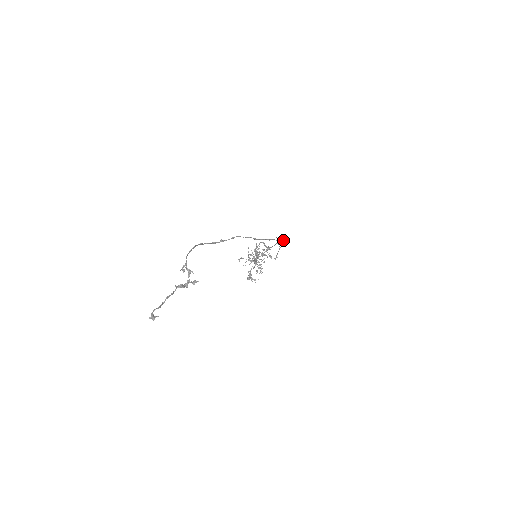
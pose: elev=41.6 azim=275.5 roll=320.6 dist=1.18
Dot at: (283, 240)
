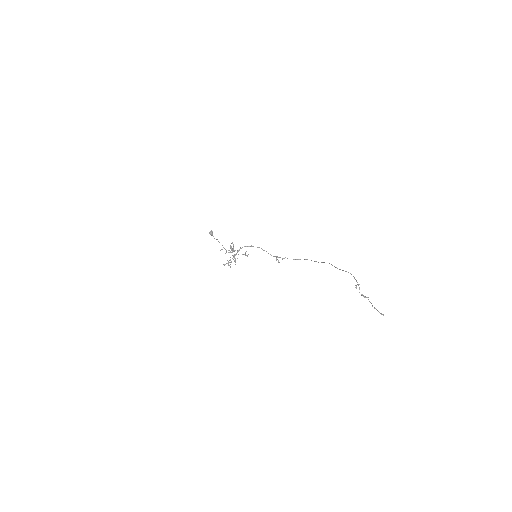
Dot at: occluded
